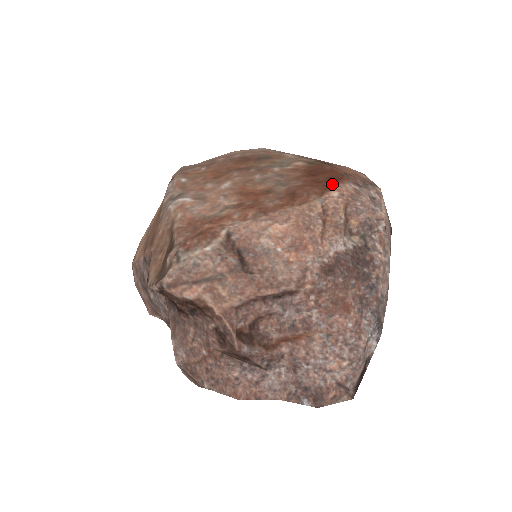
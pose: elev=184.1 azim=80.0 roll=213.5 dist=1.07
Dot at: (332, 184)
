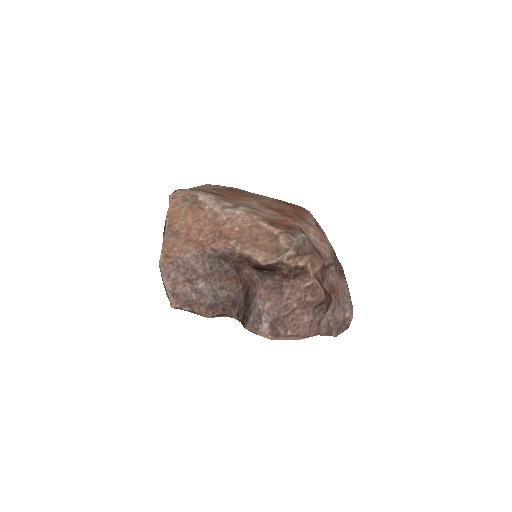
Dot at: (306, 210)
